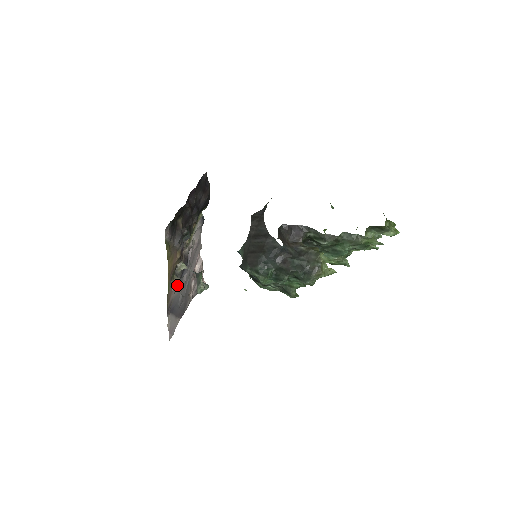
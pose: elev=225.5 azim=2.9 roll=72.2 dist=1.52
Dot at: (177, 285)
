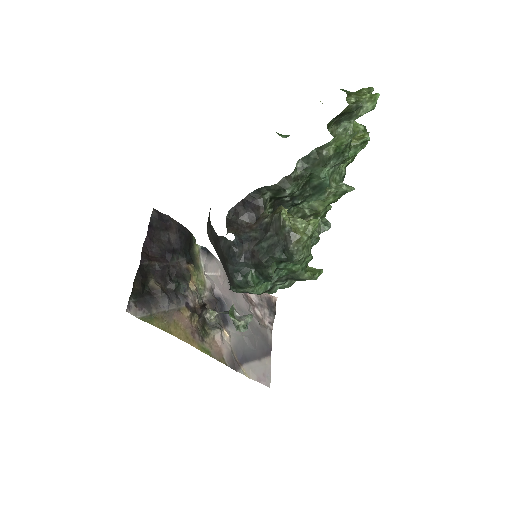
Dot at: (225, 334)
